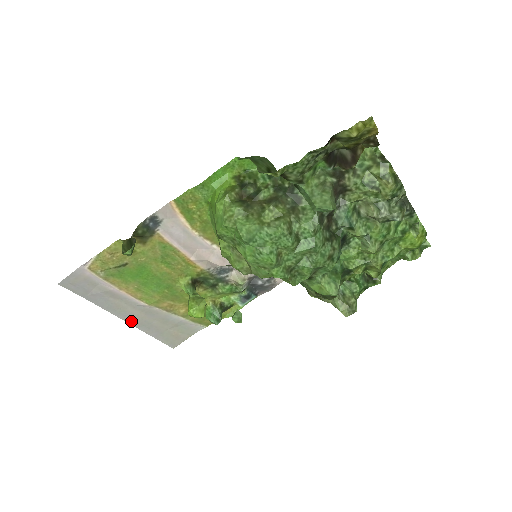
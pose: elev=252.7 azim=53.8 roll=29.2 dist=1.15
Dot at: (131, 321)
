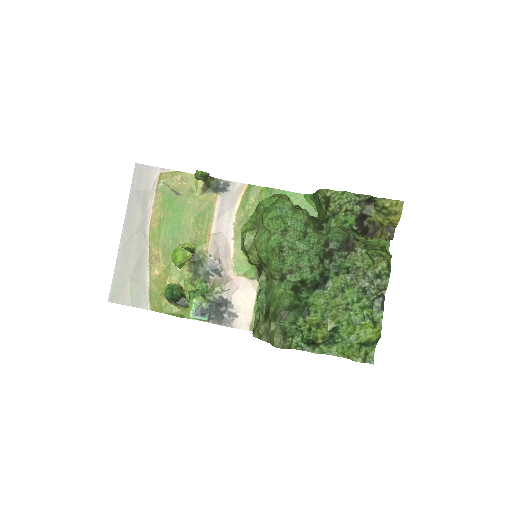
Dot at: (124, 240)
